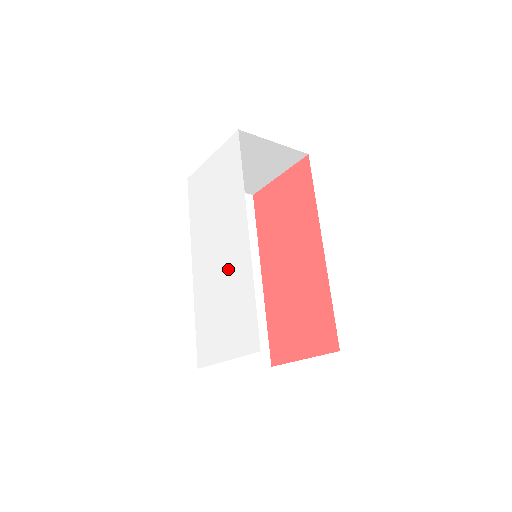
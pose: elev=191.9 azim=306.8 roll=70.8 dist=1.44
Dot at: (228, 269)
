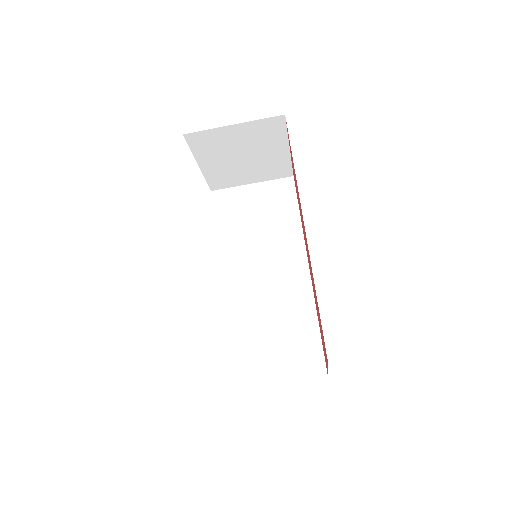
Dot at: occluded
